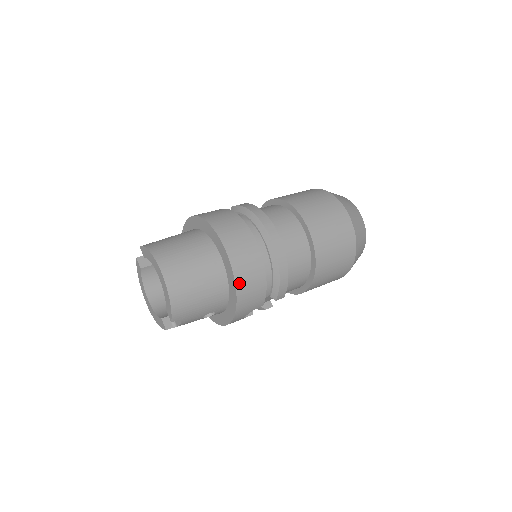
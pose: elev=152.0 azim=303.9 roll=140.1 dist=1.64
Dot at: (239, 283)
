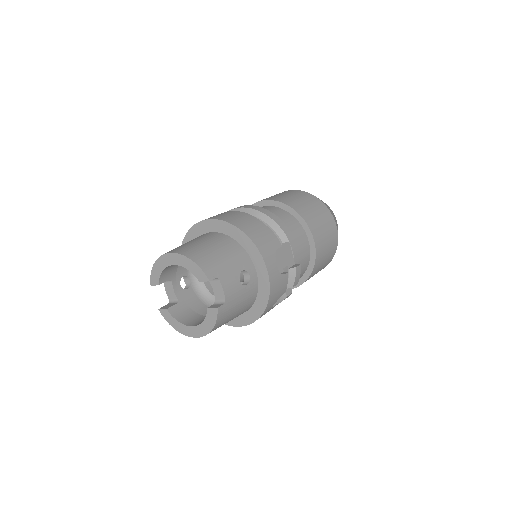
Dot at: (238, 225)
